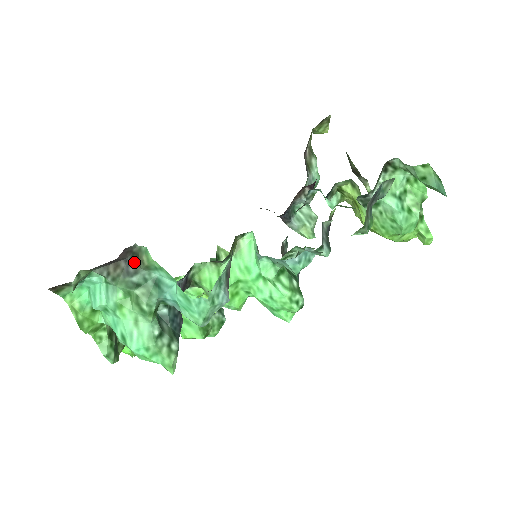
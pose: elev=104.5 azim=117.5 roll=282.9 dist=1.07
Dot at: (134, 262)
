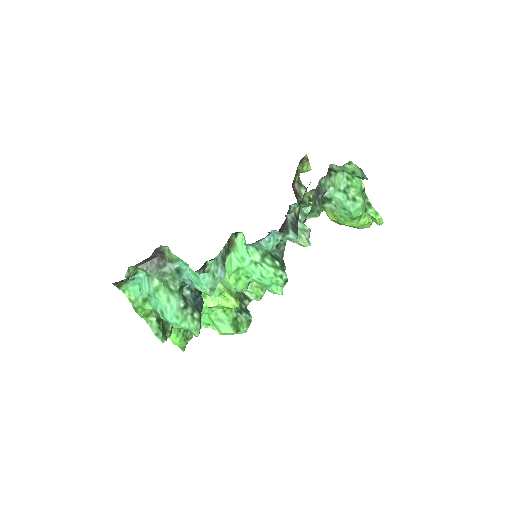
Dot at: (162, 258)
